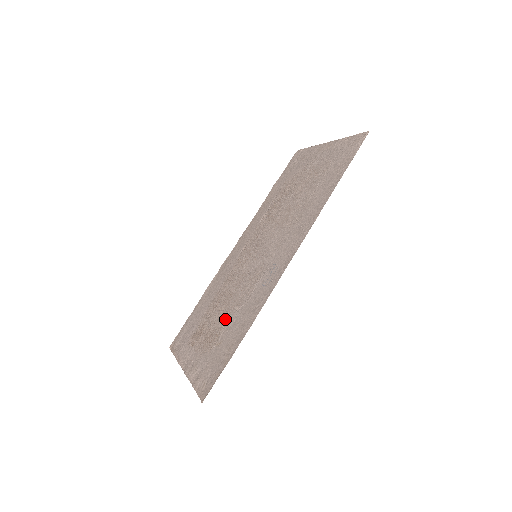
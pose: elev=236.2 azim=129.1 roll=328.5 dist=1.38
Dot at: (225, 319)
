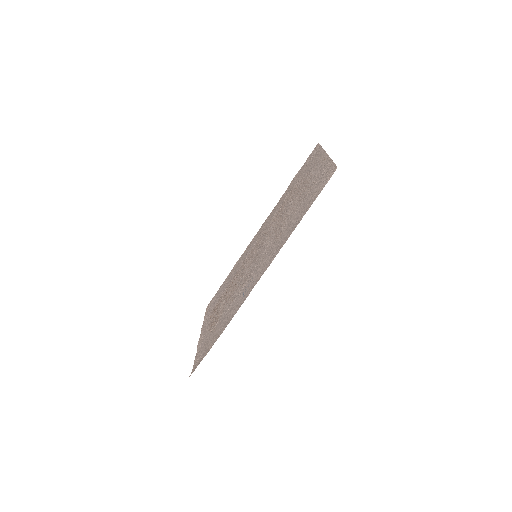
Dot at: (224, 308)
